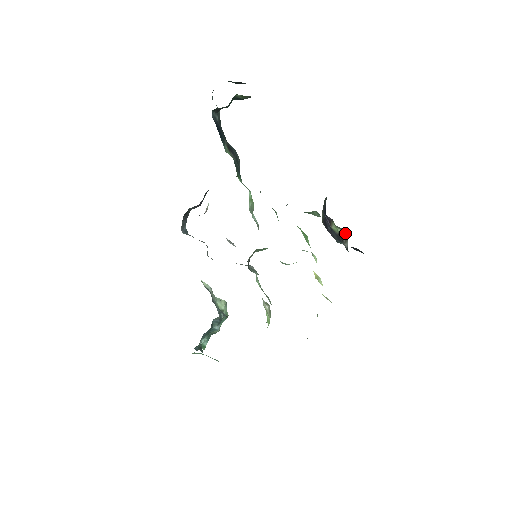
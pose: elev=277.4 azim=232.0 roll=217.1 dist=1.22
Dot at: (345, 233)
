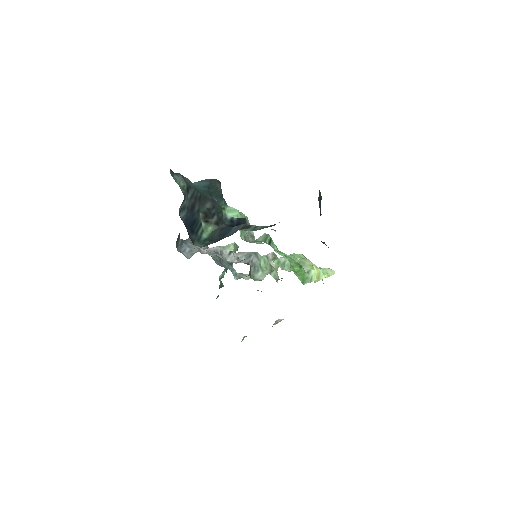
Dot at: occluded
